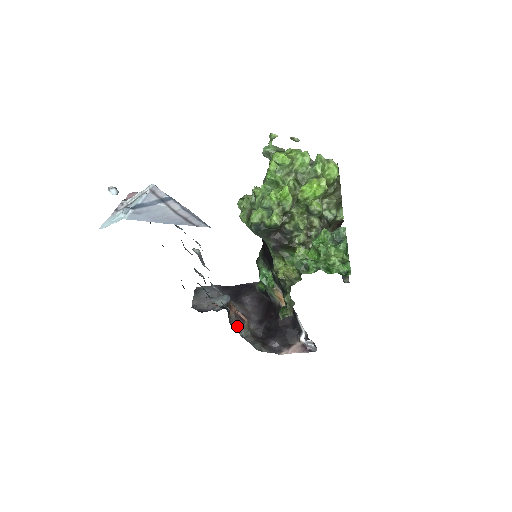
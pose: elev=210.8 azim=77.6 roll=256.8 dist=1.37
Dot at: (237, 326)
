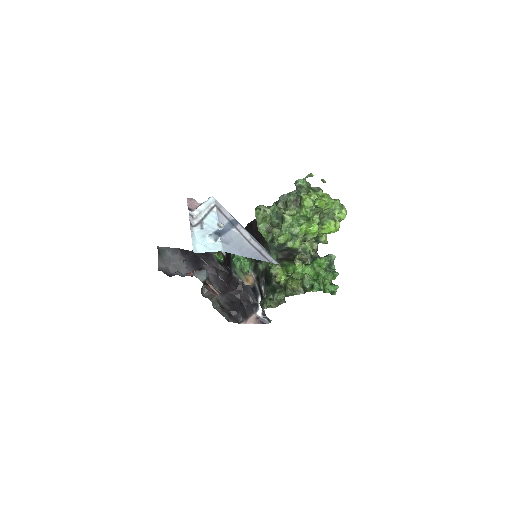
Dot at: (210, 298)
